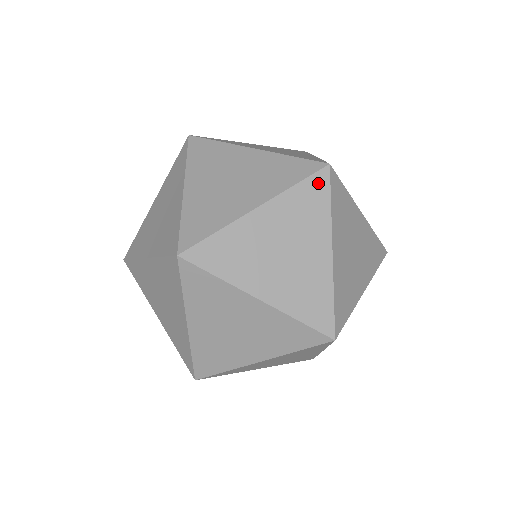
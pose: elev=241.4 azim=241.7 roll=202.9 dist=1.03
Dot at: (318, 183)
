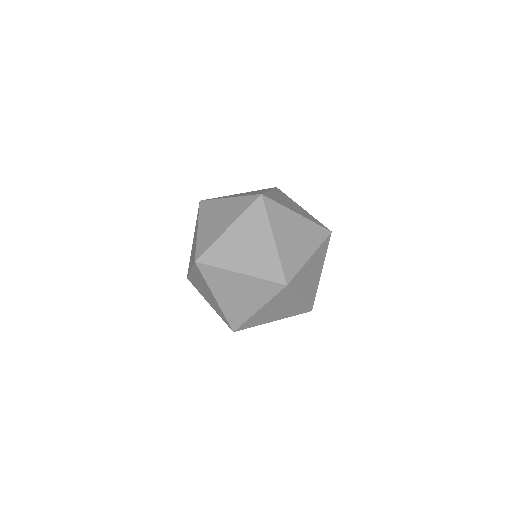
Dot at: occluded
